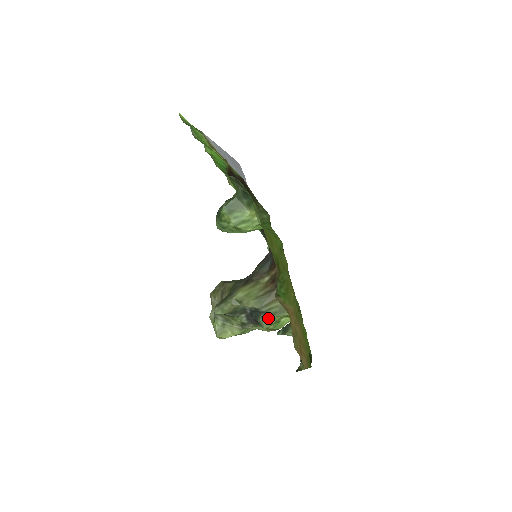
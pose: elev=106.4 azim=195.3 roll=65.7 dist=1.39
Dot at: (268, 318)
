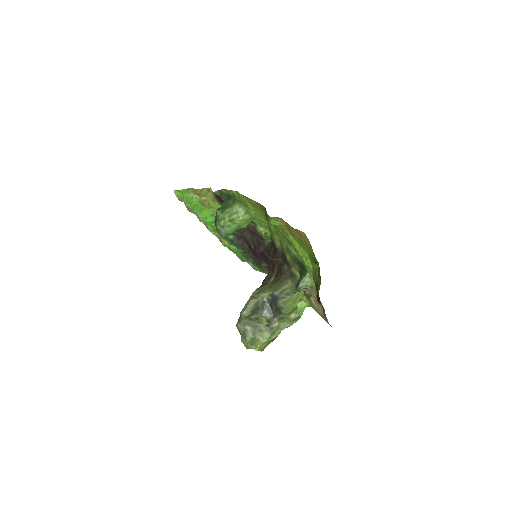
Dot at: (285, 299)
